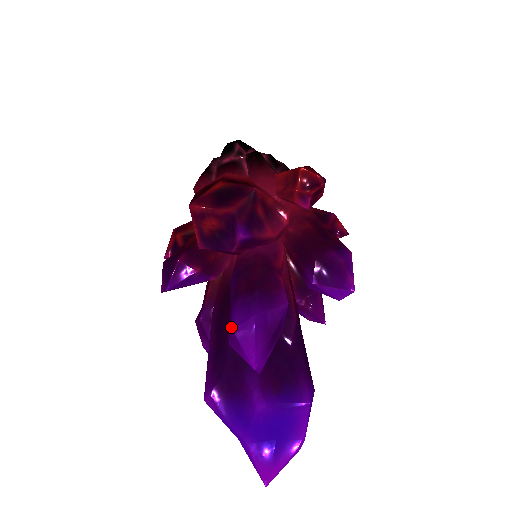
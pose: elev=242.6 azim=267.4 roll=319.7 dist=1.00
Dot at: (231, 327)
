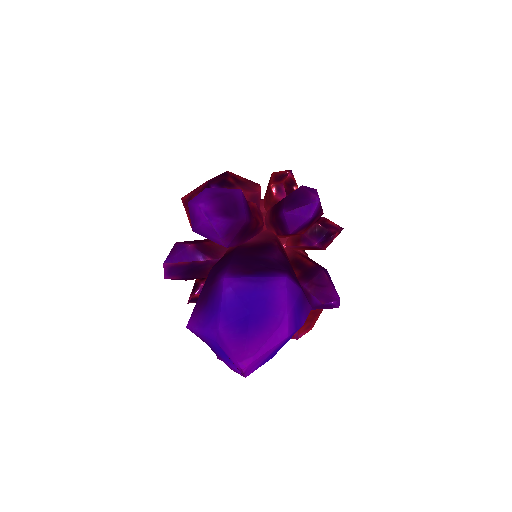
Dot at: occluded
